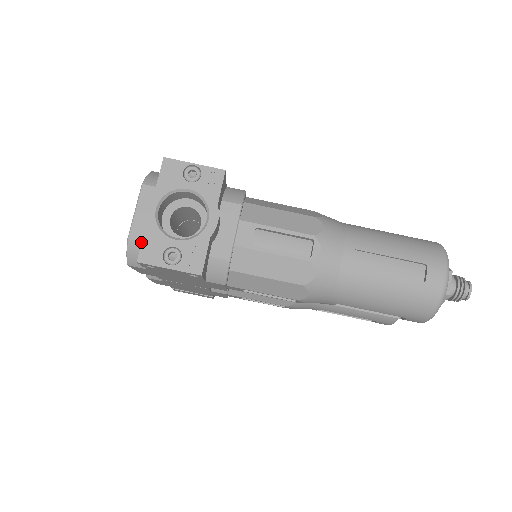
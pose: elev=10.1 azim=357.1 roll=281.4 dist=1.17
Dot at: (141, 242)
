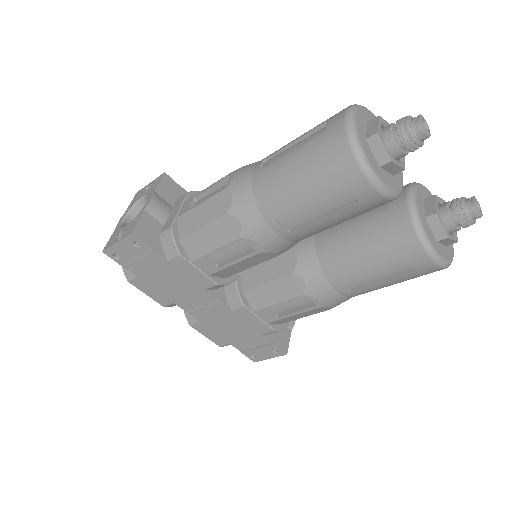
Dot at: occluded
